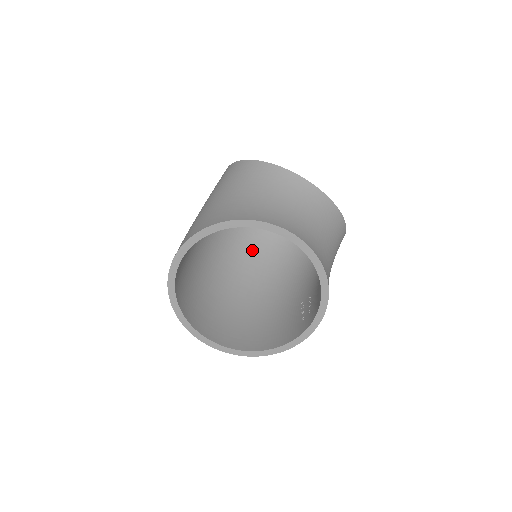
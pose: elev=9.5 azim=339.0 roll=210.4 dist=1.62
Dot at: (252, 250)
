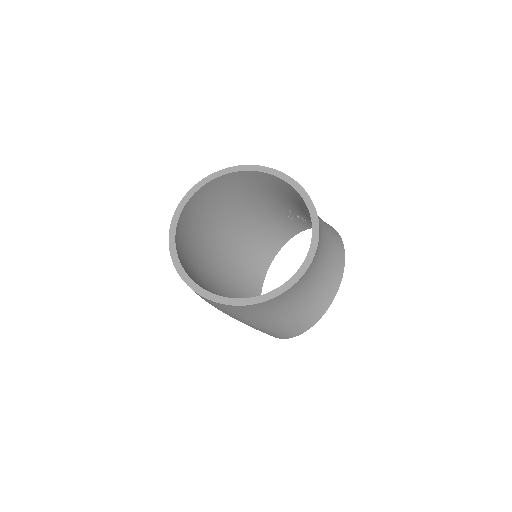
Dot at: (196, 227)
